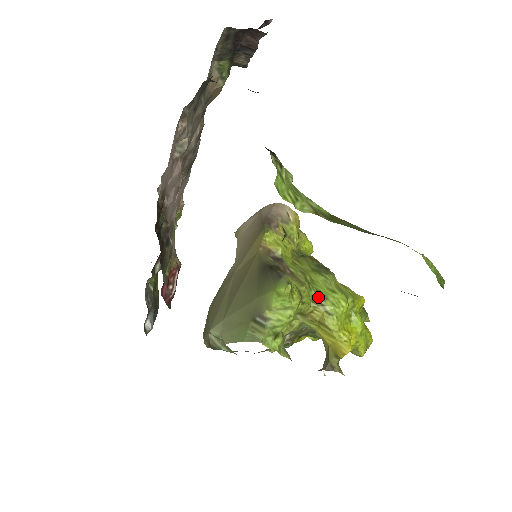
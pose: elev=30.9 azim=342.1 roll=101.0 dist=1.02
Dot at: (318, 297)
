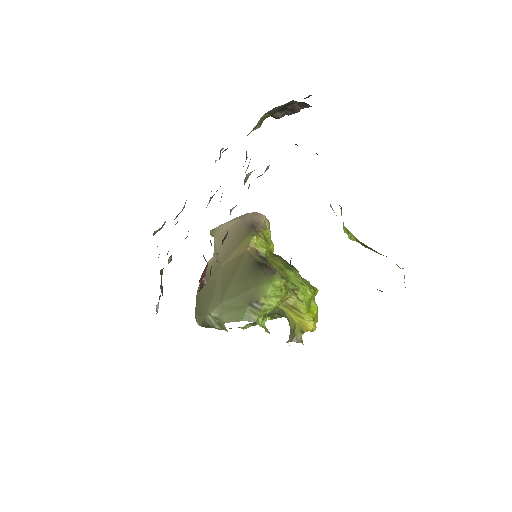
Dot at: (293, 288)
